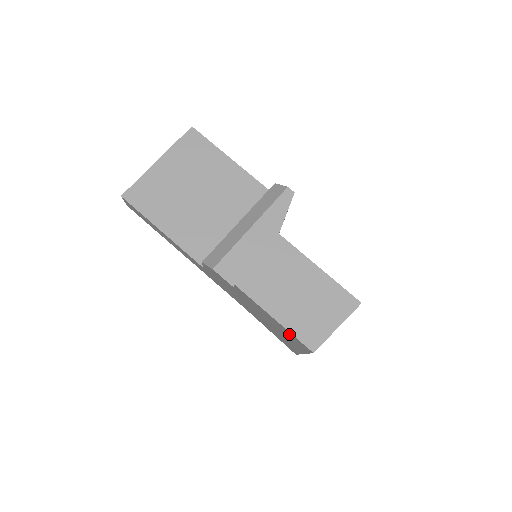
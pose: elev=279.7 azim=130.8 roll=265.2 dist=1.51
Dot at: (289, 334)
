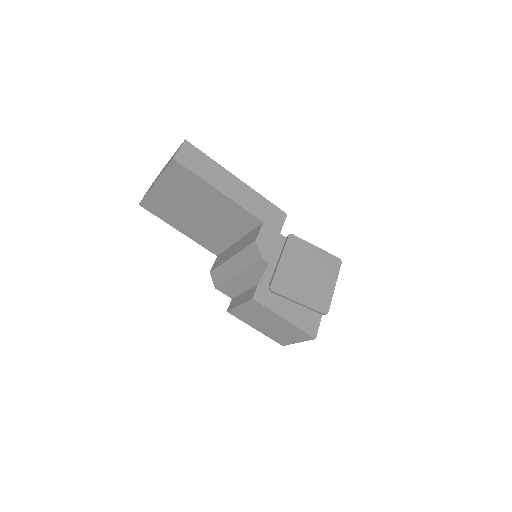
Dot at: occluded
